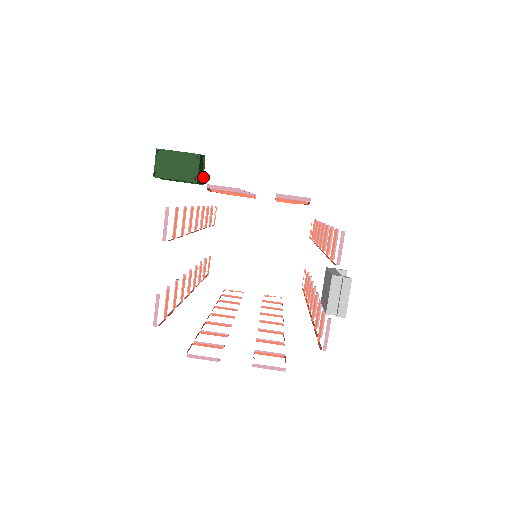
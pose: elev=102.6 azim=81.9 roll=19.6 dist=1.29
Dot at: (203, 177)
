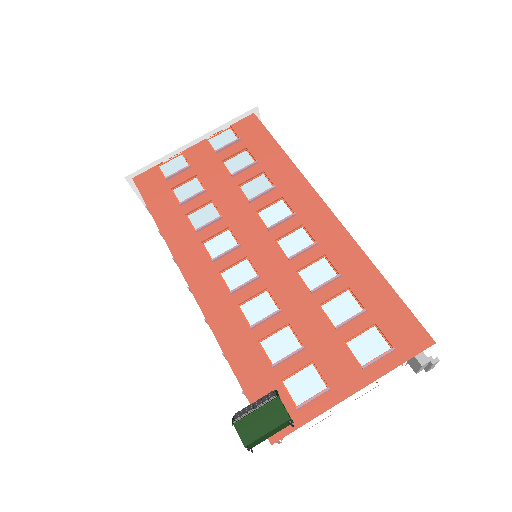
Dot at: (277, 392)
